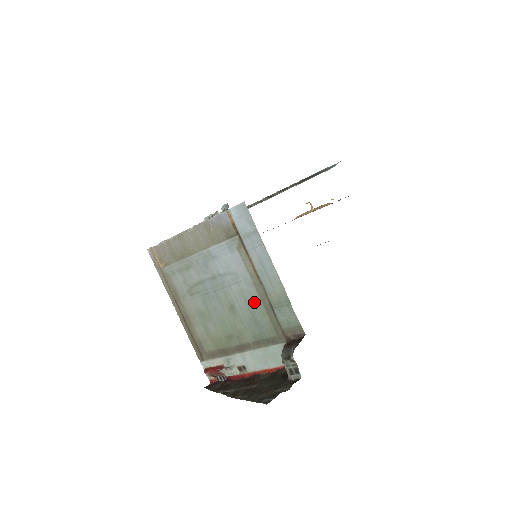
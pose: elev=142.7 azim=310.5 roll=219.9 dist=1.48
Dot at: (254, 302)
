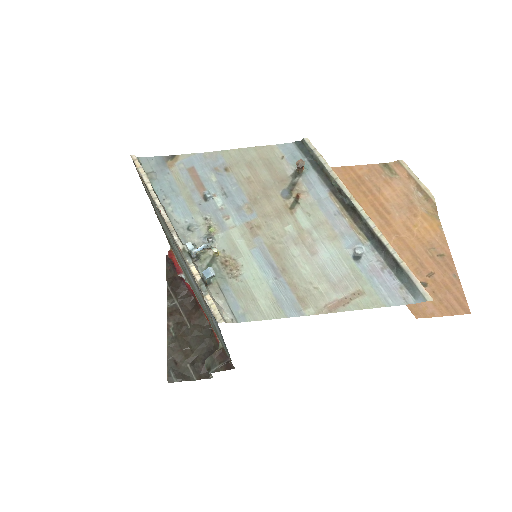
Dot at: occluded
